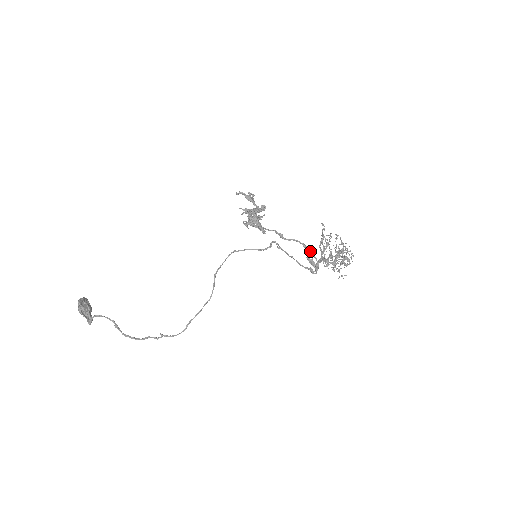
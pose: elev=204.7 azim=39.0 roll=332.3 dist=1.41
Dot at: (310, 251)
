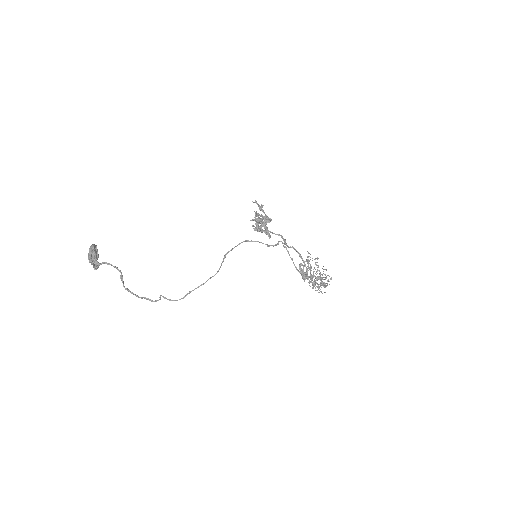
Dot at: (303, 261)
